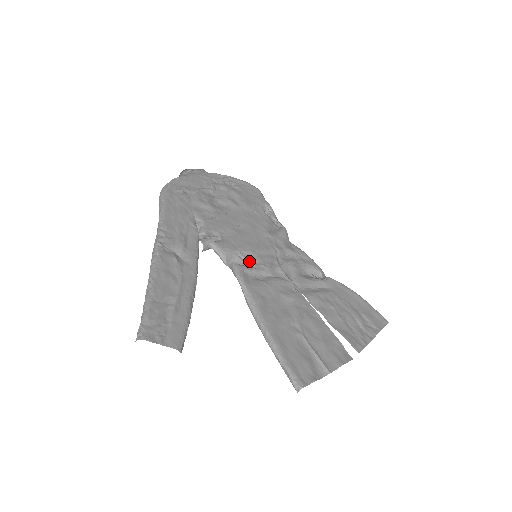
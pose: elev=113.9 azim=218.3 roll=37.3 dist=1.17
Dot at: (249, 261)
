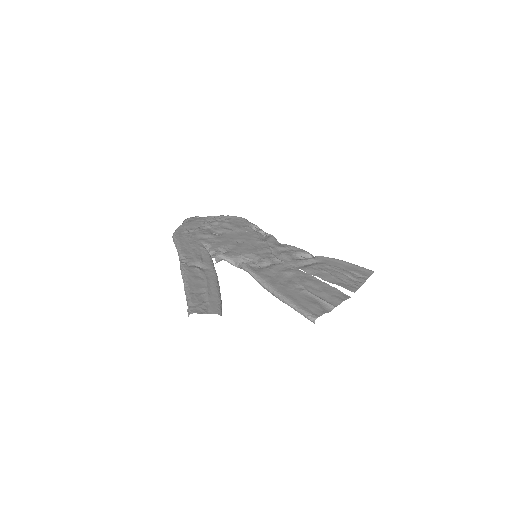
Dot at: (252, 259)
